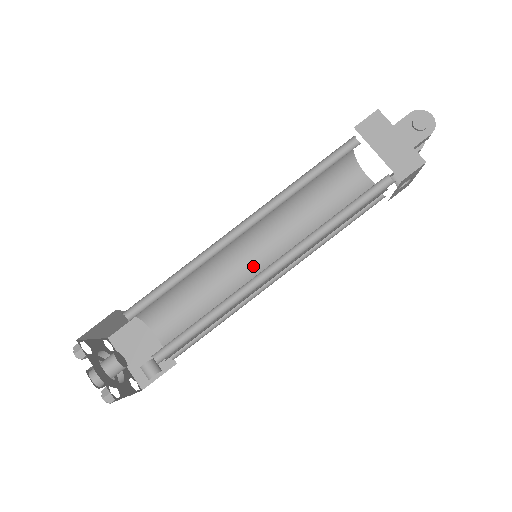
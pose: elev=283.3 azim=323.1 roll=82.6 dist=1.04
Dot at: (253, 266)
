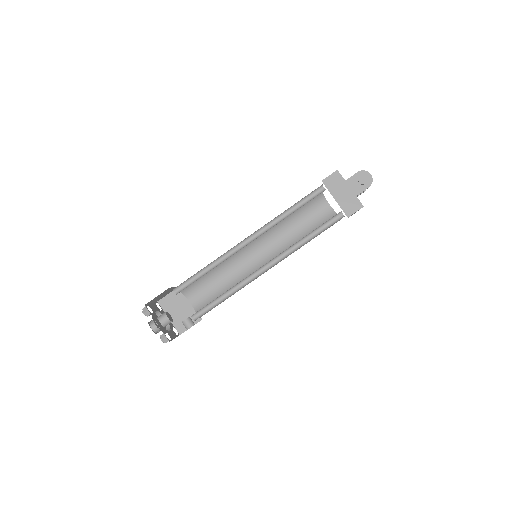
Dot at: (253, 260)
